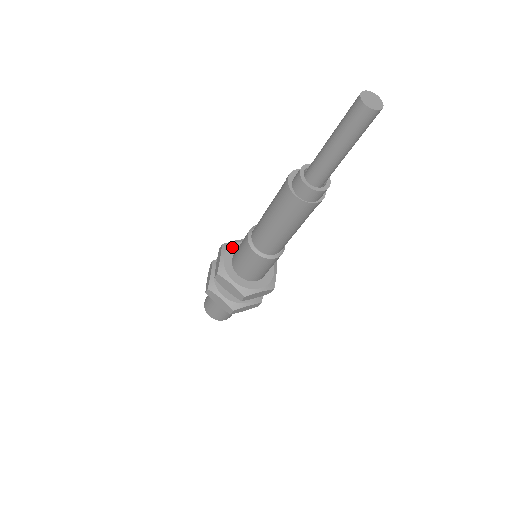
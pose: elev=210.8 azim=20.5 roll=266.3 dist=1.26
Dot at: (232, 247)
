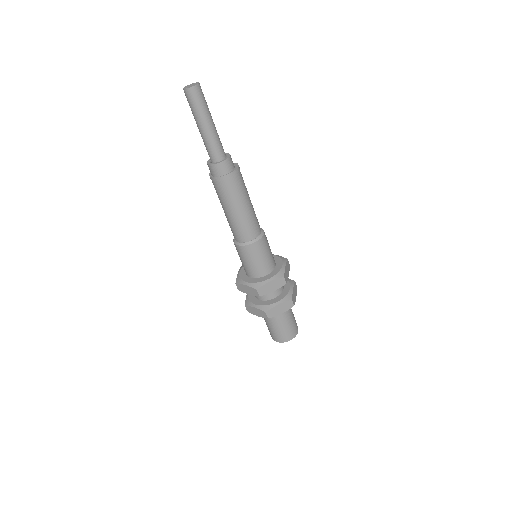
Dot at: occluded
